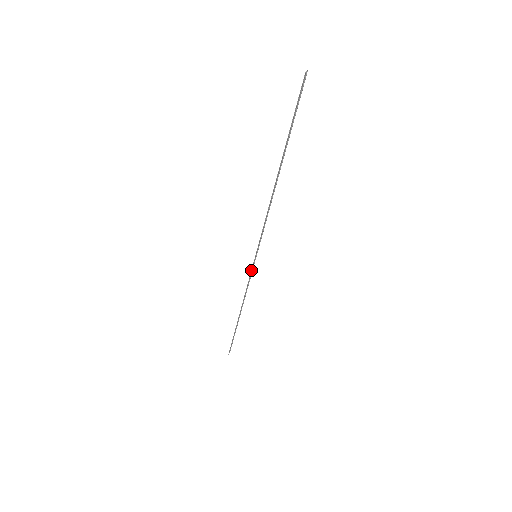
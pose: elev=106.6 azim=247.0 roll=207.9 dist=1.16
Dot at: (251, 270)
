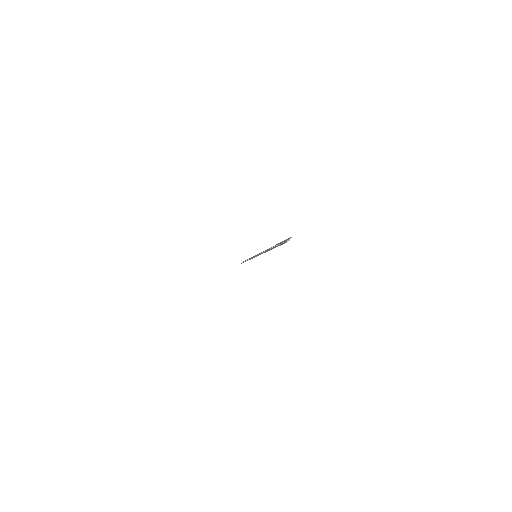
Dot at: (252, 258)
